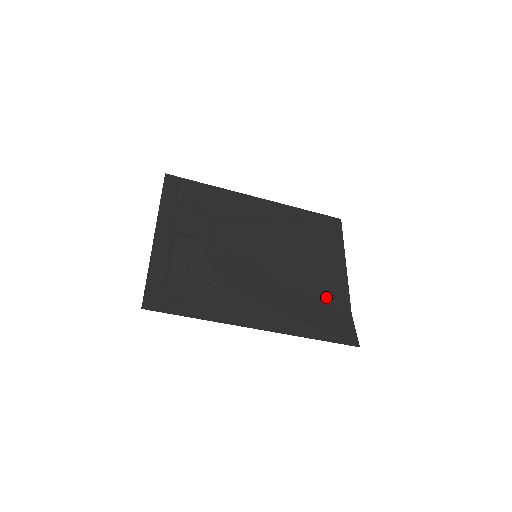
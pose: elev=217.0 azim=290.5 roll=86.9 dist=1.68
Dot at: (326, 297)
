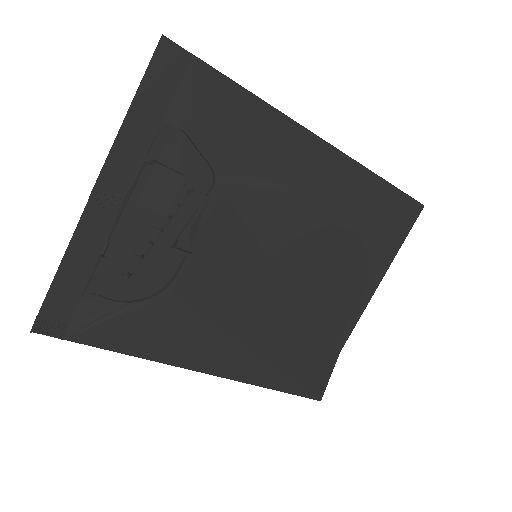
Dot at: (322, 327)
